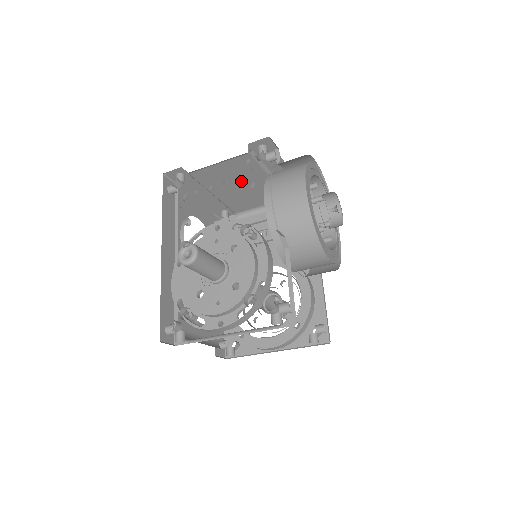
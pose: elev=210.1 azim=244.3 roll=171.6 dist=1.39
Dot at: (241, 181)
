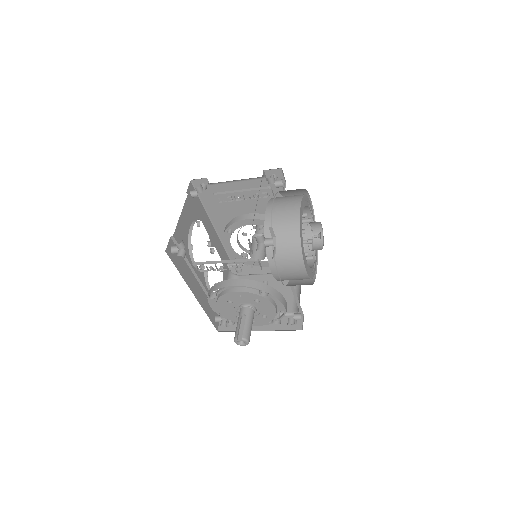
Dot at: occluded
